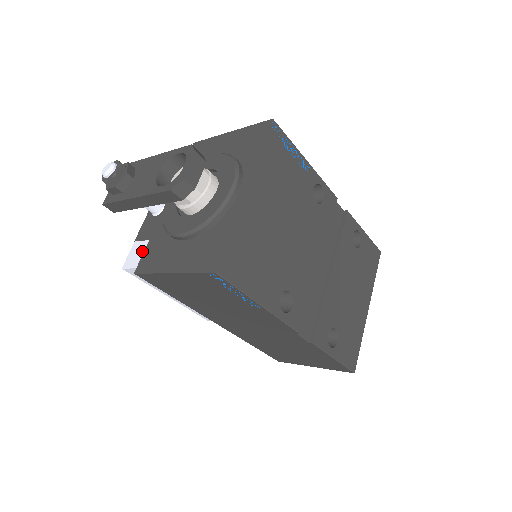
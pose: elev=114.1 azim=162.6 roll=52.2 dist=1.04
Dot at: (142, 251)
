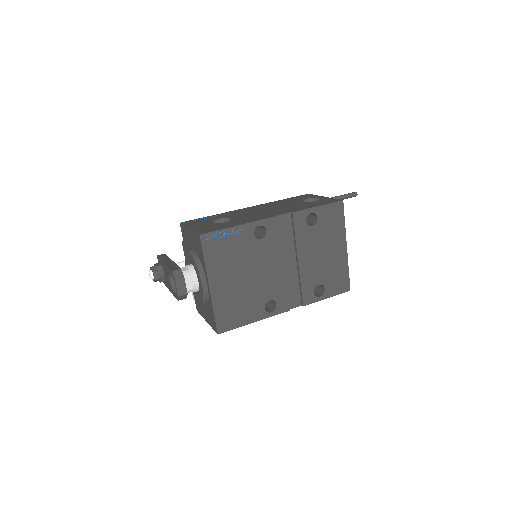
Dot at: occluded
